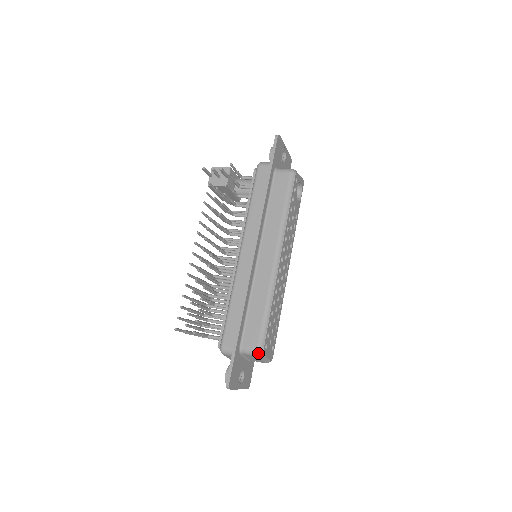
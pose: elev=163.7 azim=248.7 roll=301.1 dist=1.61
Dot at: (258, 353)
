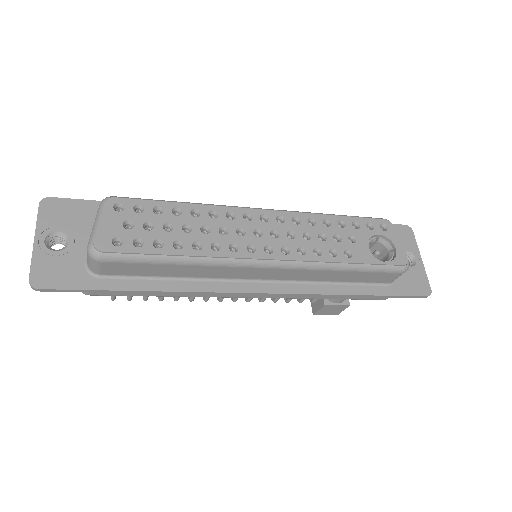
Dot at: (106, 198)
